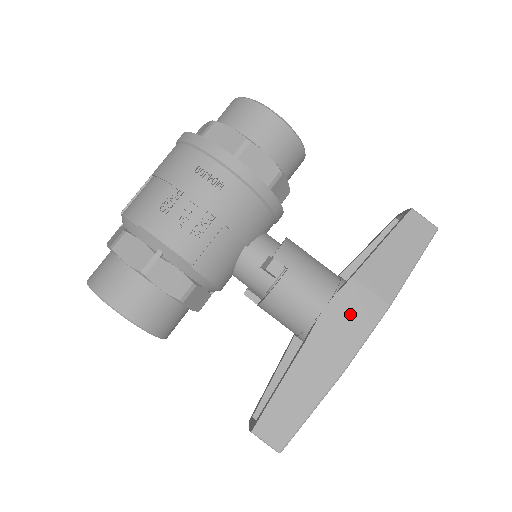
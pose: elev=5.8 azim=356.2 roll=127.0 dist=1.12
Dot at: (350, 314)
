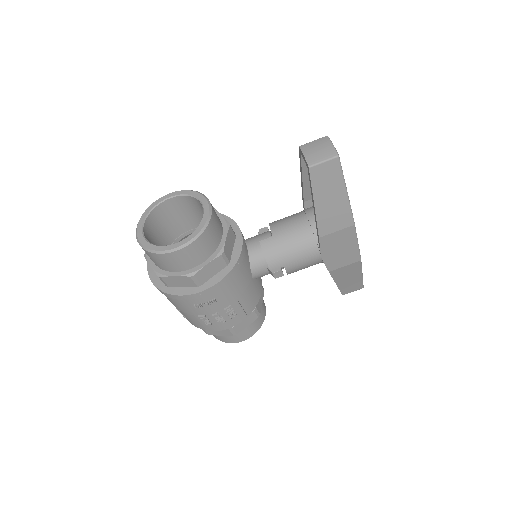
Dot at: (337, 247)
